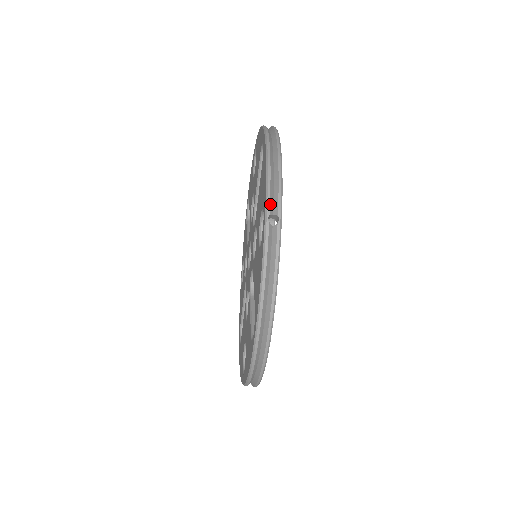
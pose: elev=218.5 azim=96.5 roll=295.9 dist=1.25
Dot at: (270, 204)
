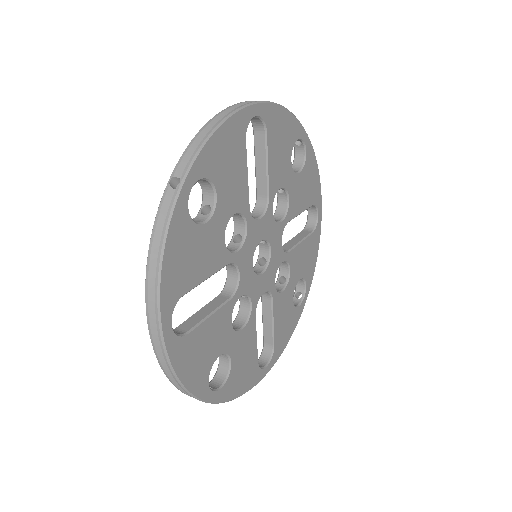
Dot at: occluded
